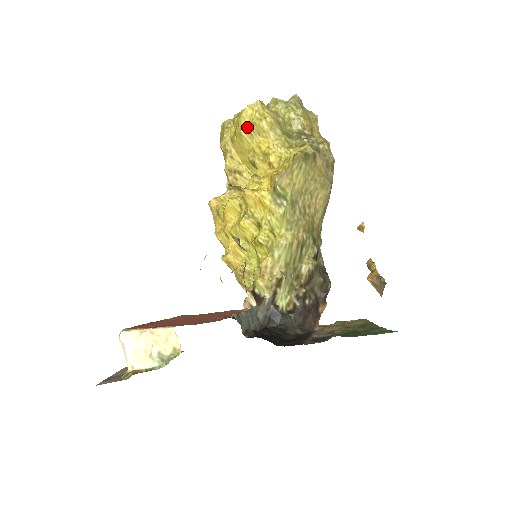
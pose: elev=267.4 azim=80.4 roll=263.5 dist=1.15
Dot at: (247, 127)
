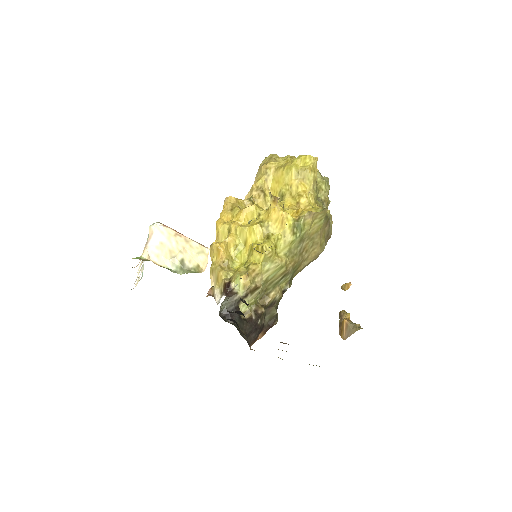
Dot at: (299, 168)
